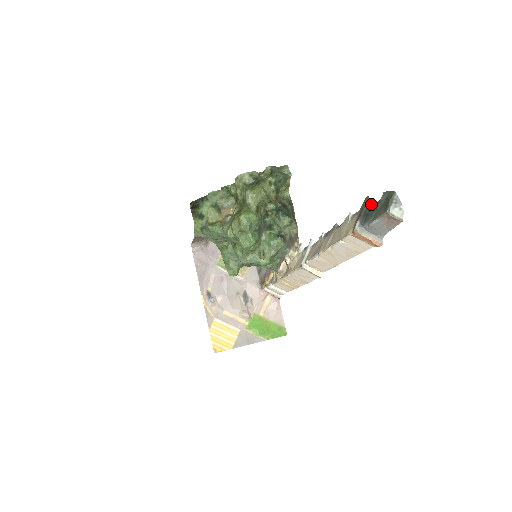
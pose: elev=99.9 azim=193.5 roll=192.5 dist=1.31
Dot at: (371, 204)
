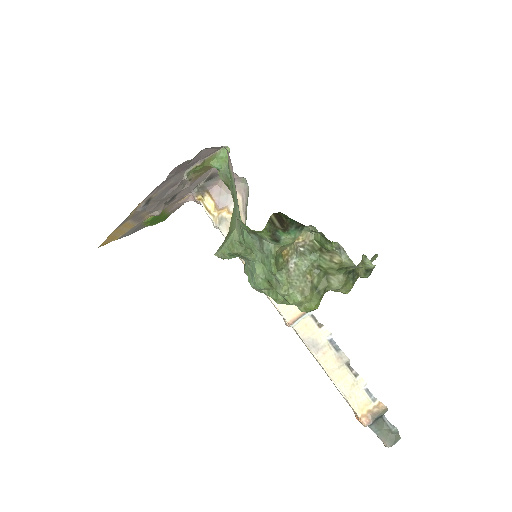
Dot at: (384, 413)
